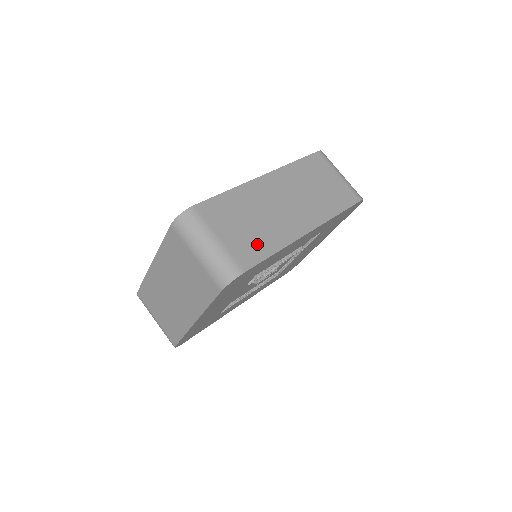
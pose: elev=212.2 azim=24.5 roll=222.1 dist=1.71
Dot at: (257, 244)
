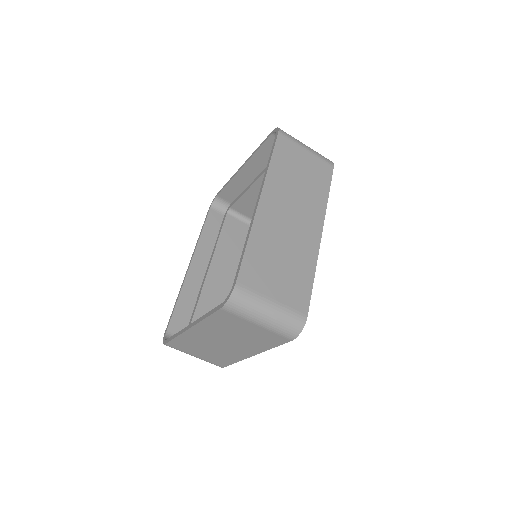
Dot at: (299, 281)
